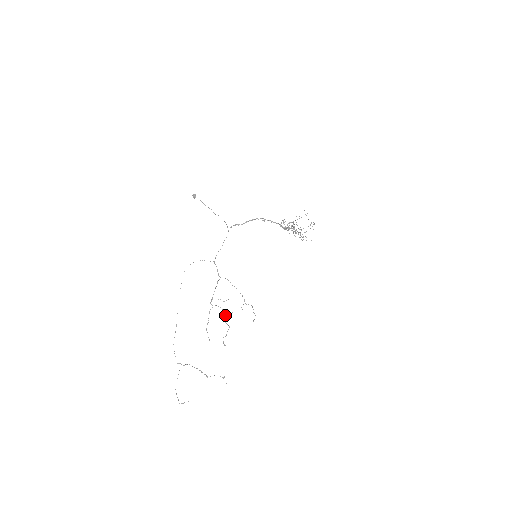
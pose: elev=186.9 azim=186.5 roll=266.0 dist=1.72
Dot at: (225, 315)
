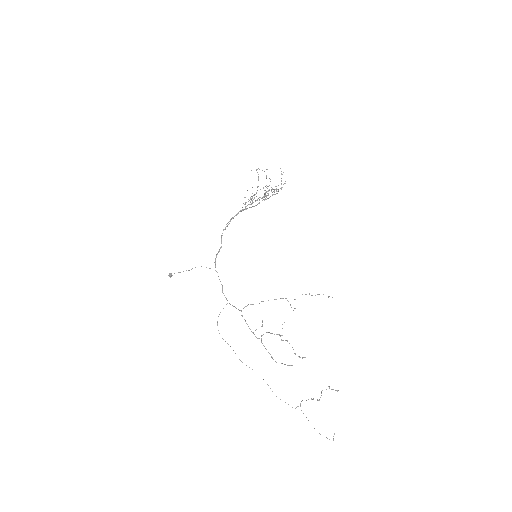
Dot at: (277, 334)
